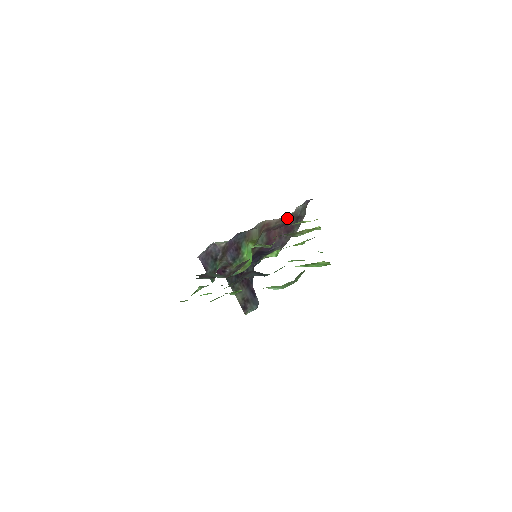
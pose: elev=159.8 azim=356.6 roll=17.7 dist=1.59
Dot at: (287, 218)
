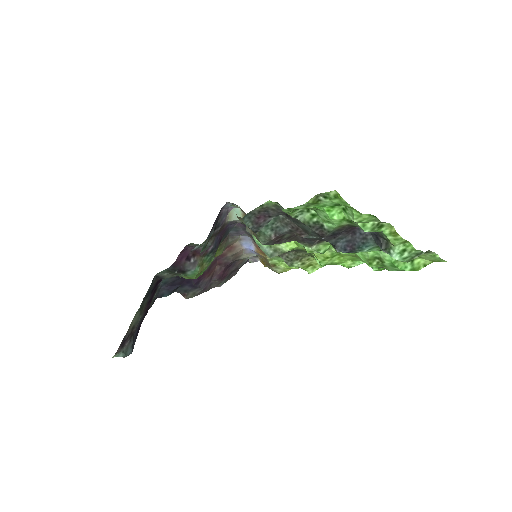
Dot at: (235, 260)
